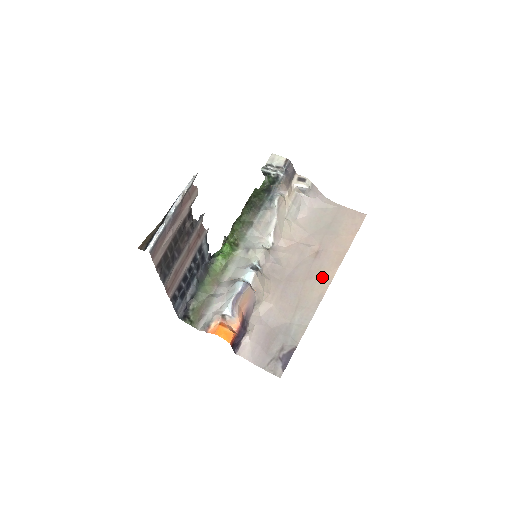
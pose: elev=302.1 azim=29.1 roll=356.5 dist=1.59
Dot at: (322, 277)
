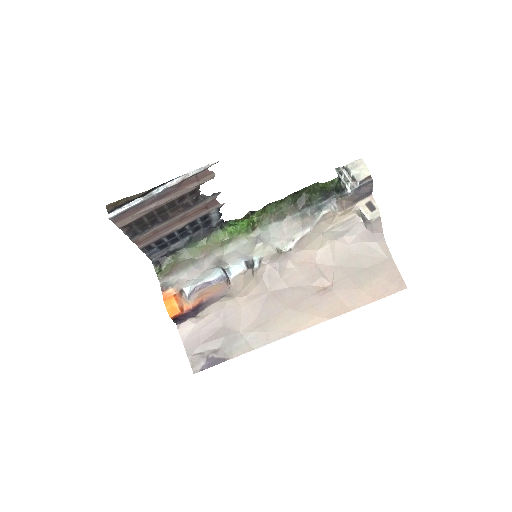
Dot at: (306, 316)
